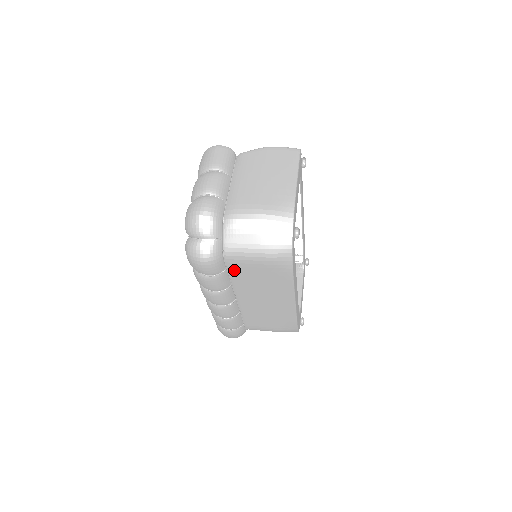
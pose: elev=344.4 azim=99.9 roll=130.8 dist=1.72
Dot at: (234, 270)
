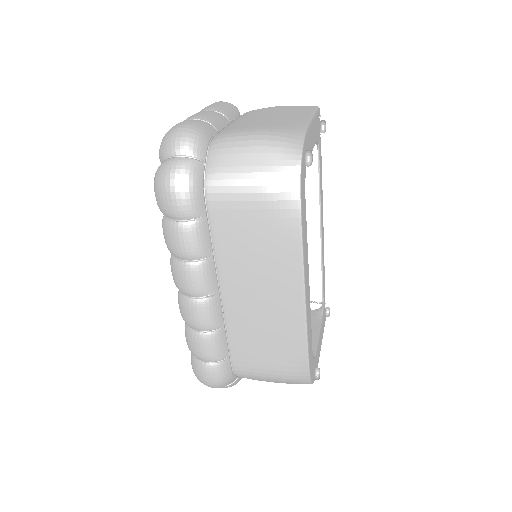
Dot at: (218, 219)
